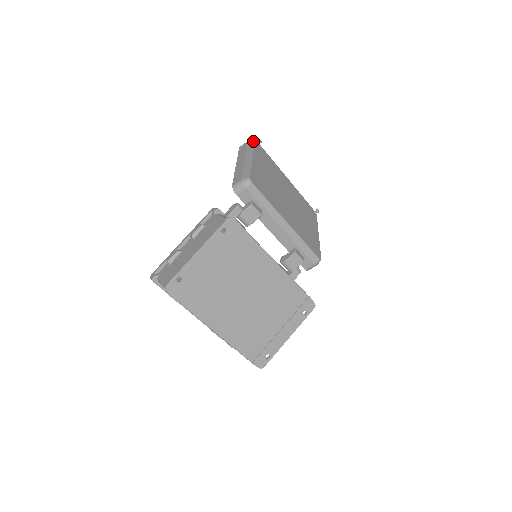
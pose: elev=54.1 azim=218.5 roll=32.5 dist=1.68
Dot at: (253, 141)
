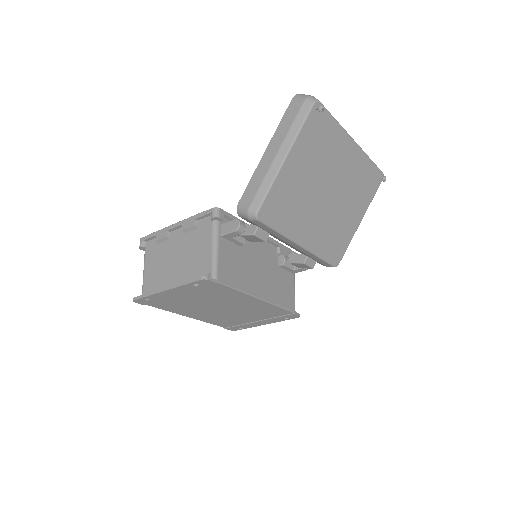
Dot at: (309, 108)
